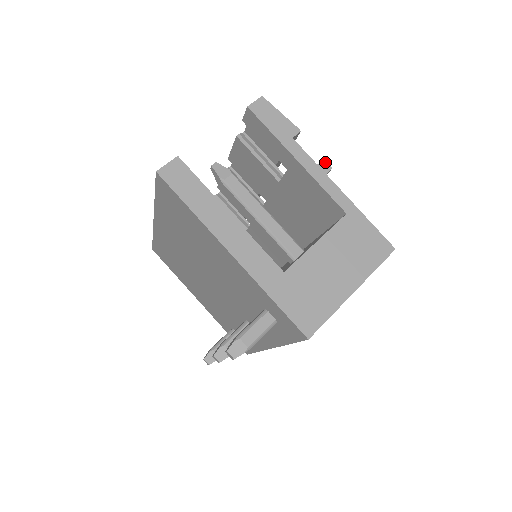
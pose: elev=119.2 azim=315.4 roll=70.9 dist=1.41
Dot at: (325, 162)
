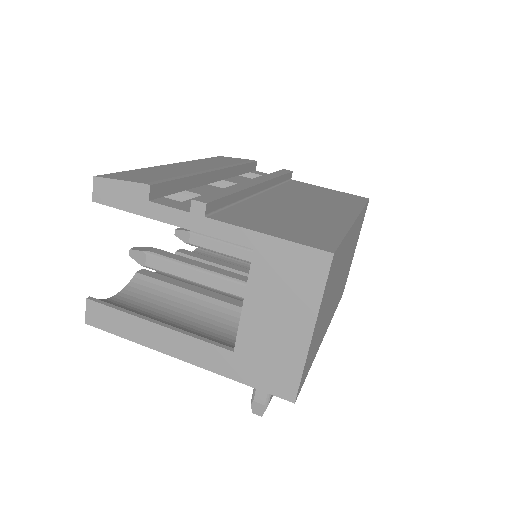
Dot at: (195, 203)
